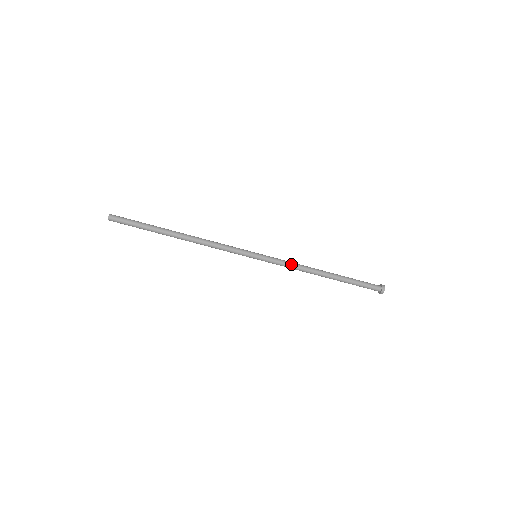
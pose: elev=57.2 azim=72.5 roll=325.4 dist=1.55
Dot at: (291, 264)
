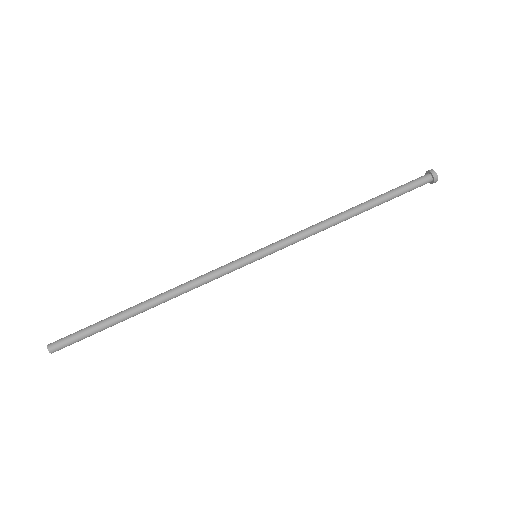
Dot at: (303, 231)
